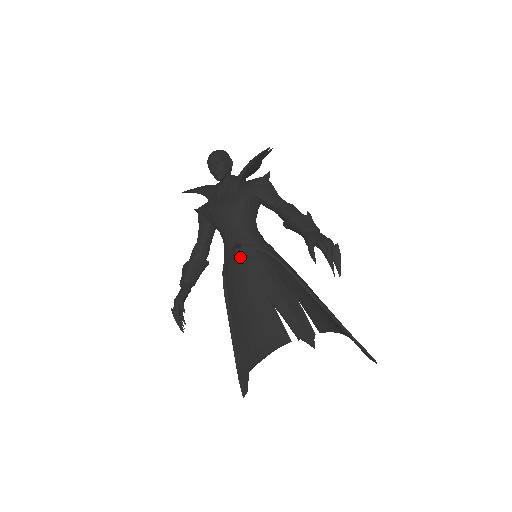
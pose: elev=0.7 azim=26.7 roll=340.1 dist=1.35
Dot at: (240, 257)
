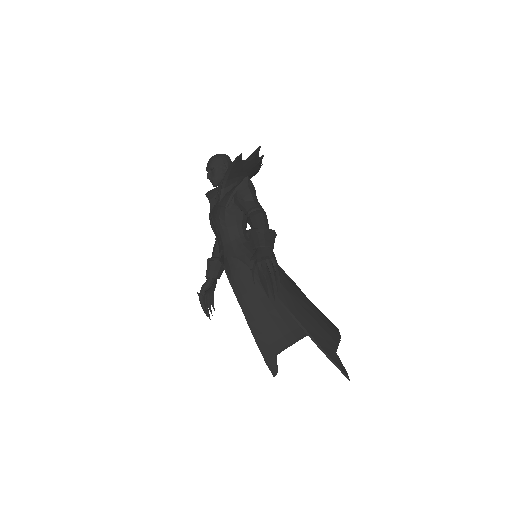
Dot at: occluded
